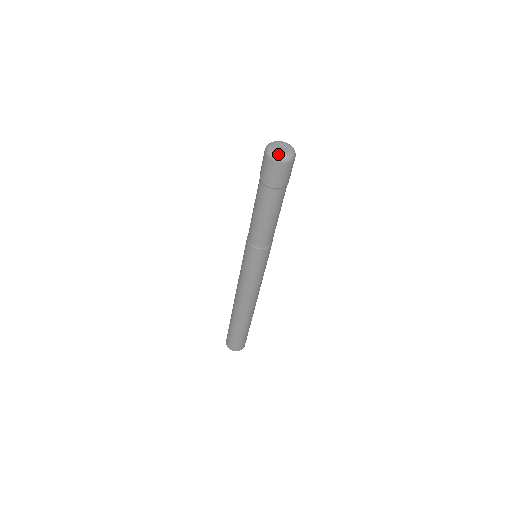
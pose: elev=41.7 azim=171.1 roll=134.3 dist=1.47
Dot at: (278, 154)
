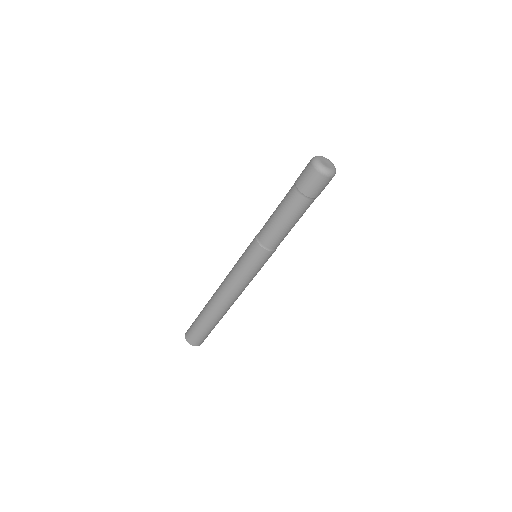
Dot at: (320, 163)
